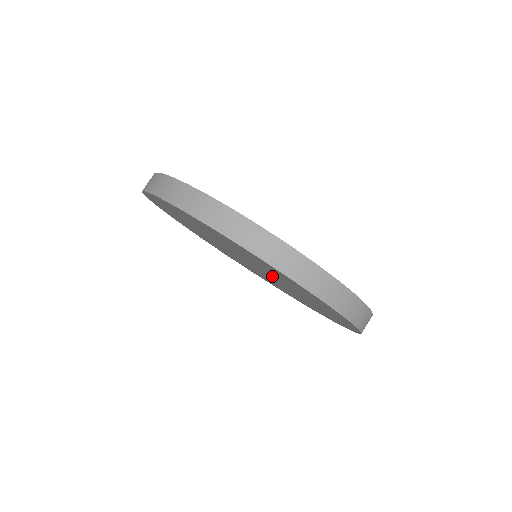
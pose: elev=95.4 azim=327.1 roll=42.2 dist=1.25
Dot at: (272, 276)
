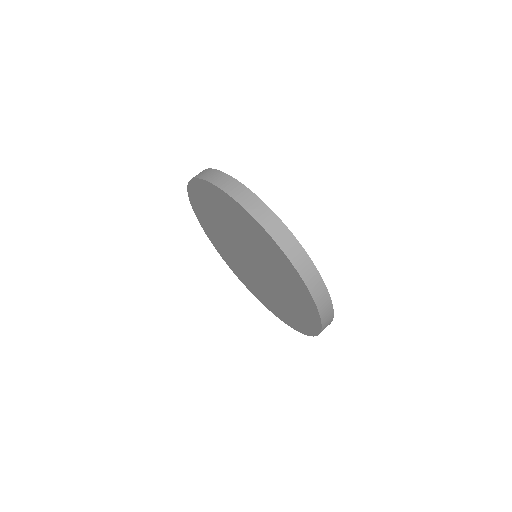
Dot at: (245, 244)
